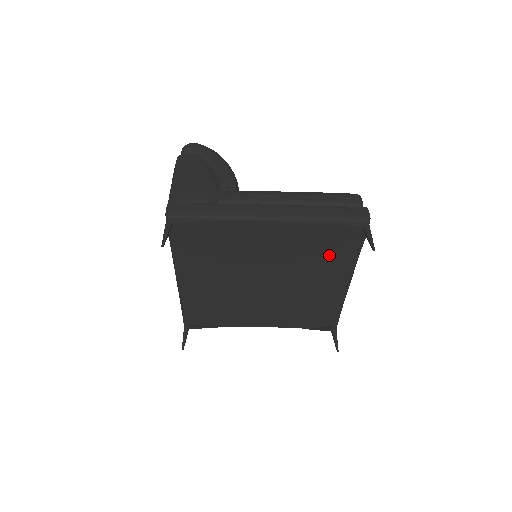
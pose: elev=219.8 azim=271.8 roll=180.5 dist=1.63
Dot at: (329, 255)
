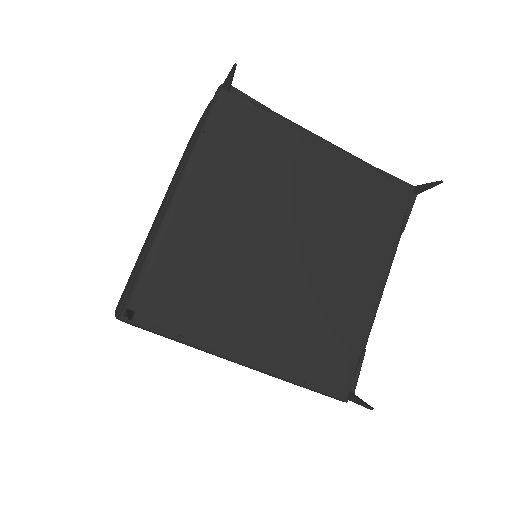
Dot at: (371, 226)
